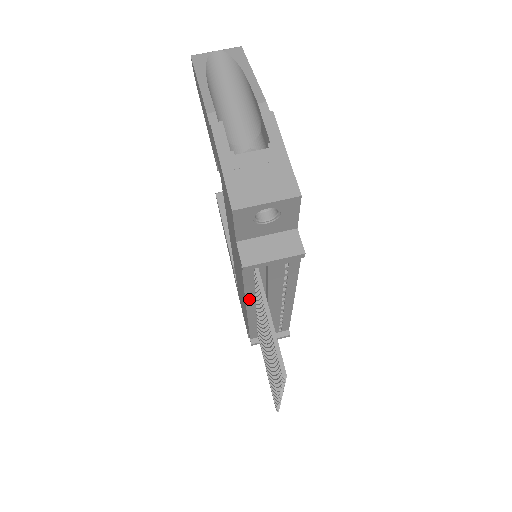
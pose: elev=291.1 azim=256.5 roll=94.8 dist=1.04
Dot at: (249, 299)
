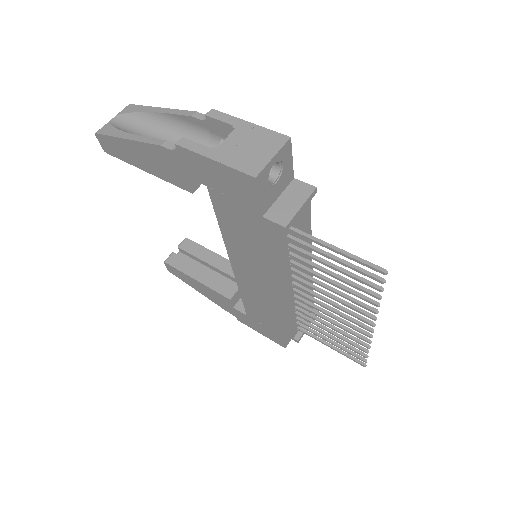
Dot at: (287, 278)
